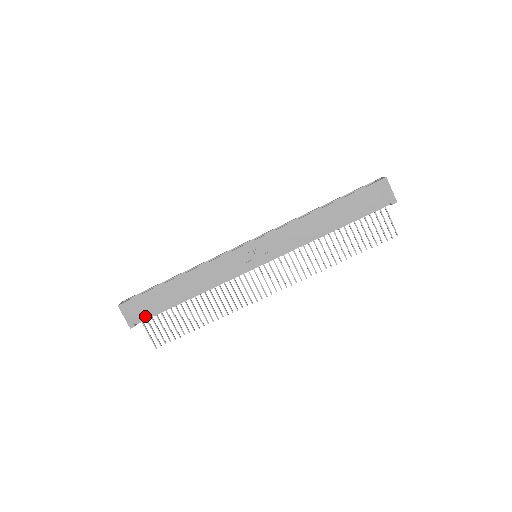
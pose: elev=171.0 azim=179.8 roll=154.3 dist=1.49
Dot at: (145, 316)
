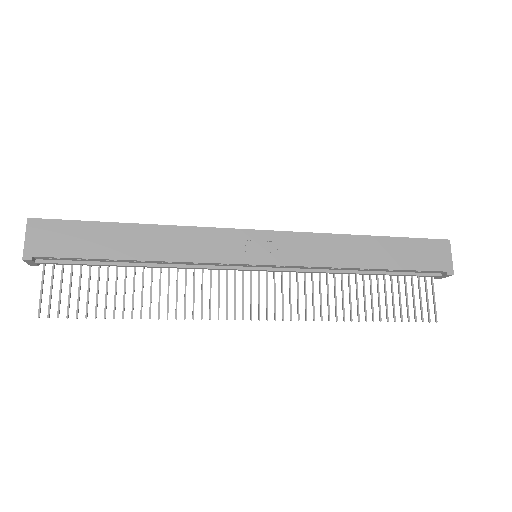
Dot at: (58, 253)
